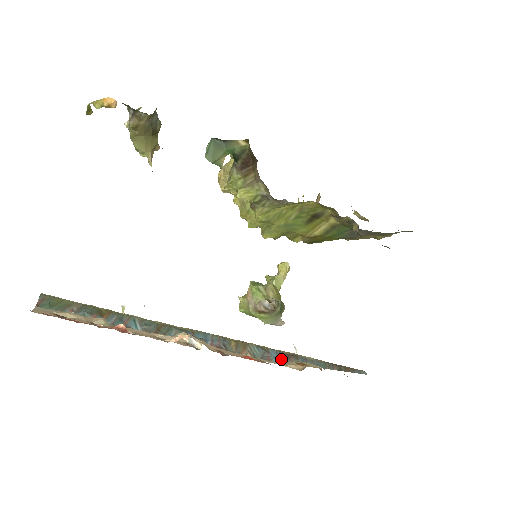
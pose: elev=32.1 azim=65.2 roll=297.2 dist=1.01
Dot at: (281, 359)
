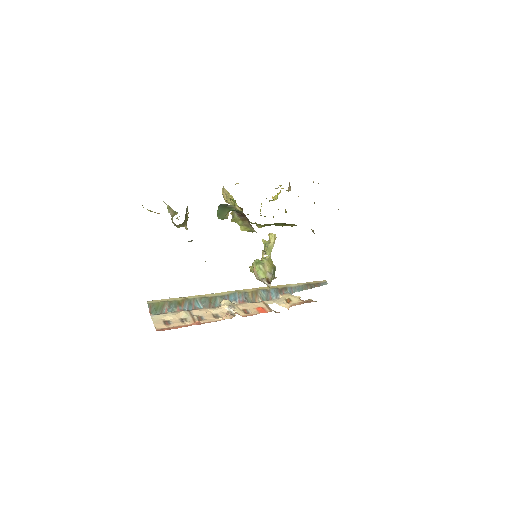
Dot at: (277, 295)
